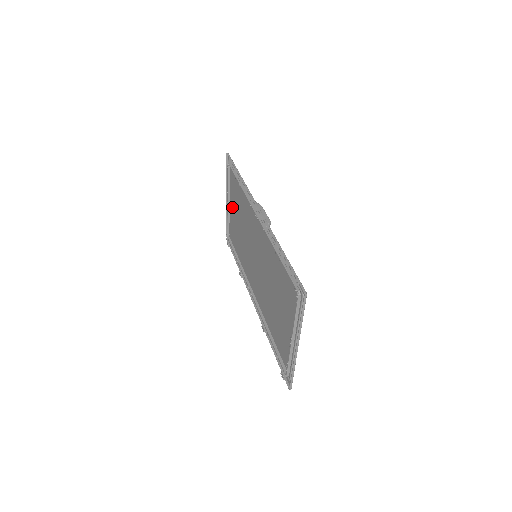
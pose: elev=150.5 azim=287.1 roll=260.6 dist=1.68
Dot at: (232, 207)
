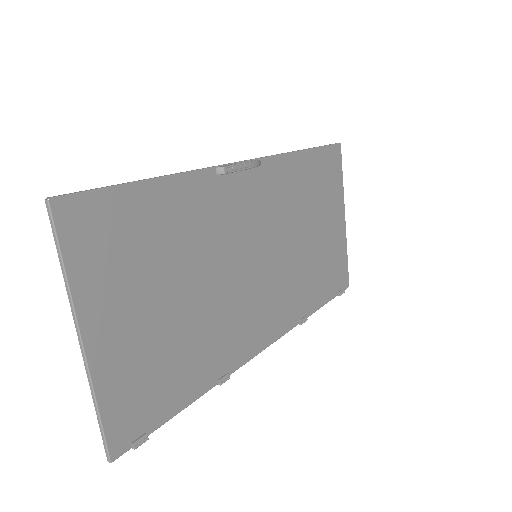
Dot at: (331, 222)
